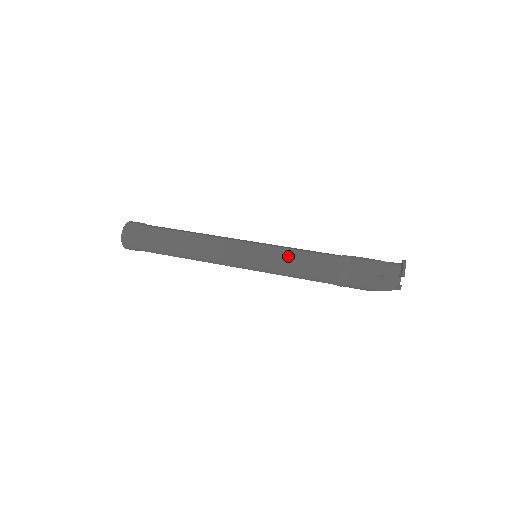
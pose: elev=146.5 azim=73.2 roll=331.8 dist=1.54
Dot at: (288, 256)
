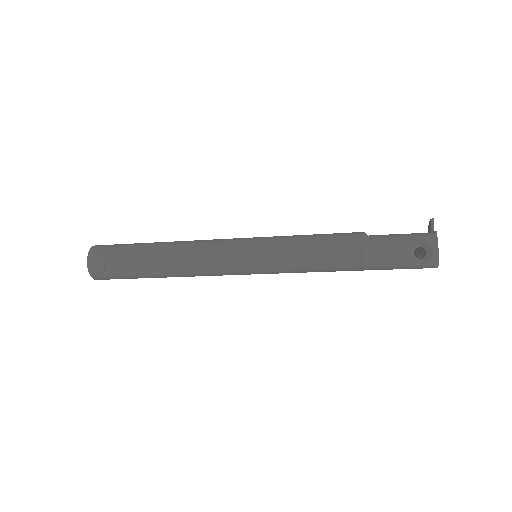
Dot at: occluded
